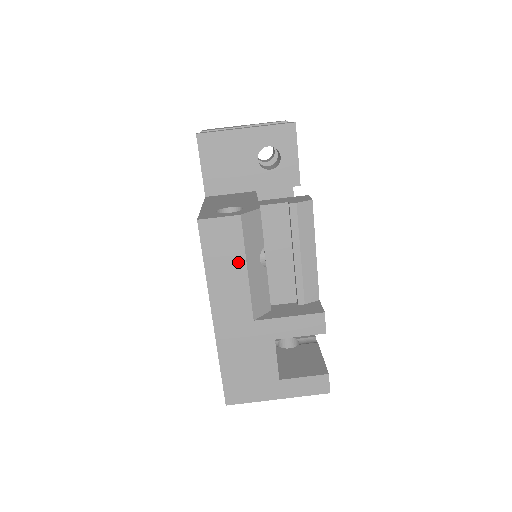
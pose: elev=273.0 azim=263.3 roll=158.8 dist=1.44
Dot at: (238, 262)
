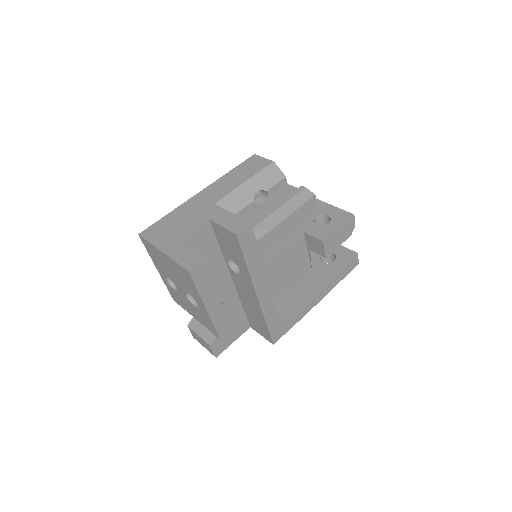
Dot at: (246, 177)
